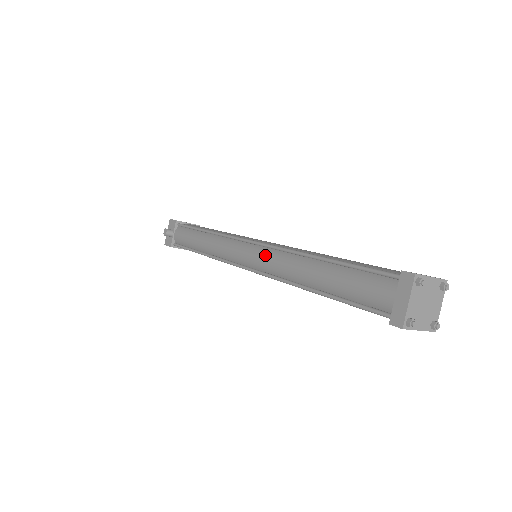
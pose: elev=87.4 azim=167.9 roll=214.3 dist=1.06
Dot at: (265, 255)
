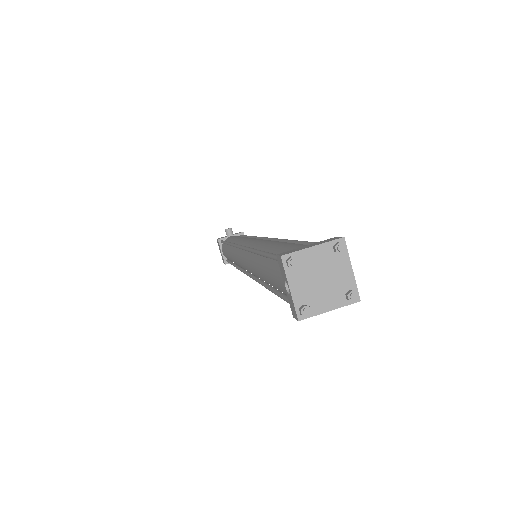
Dot at: occluded
